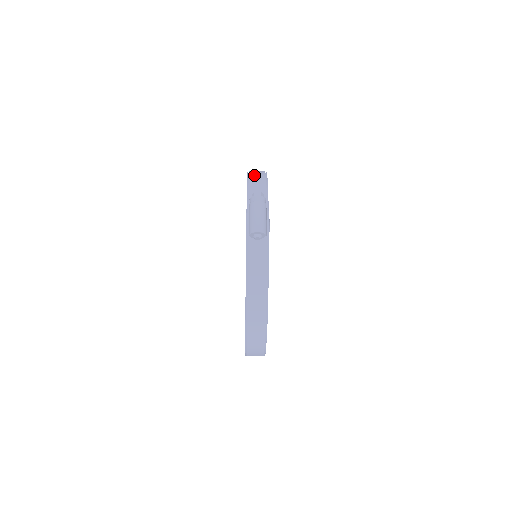
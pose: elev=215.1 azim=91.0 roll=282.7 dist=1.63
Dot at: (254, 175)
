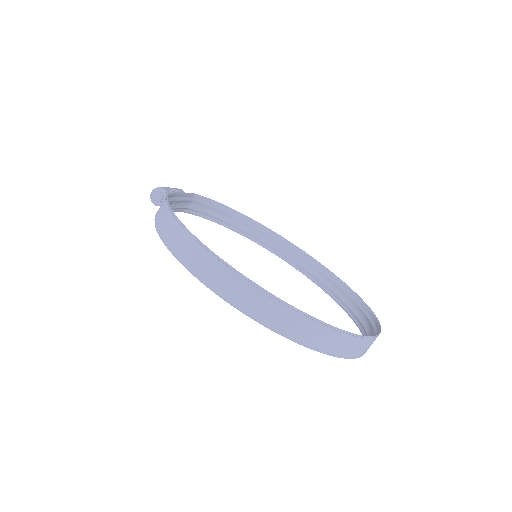
Dot at: (216, 215)
